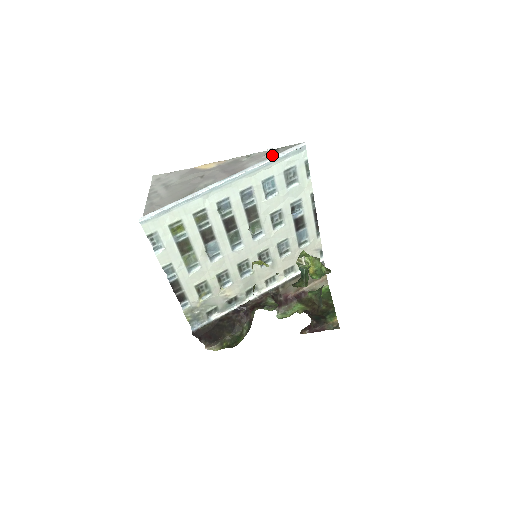
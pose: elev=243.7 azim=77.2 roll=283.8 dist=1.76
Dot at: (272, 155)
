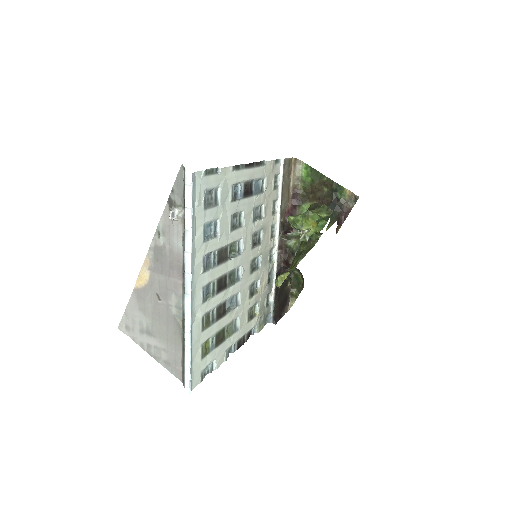
Dot at: (179, 217)
